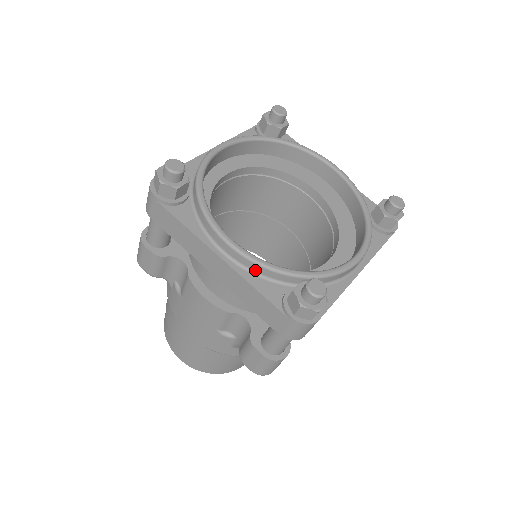
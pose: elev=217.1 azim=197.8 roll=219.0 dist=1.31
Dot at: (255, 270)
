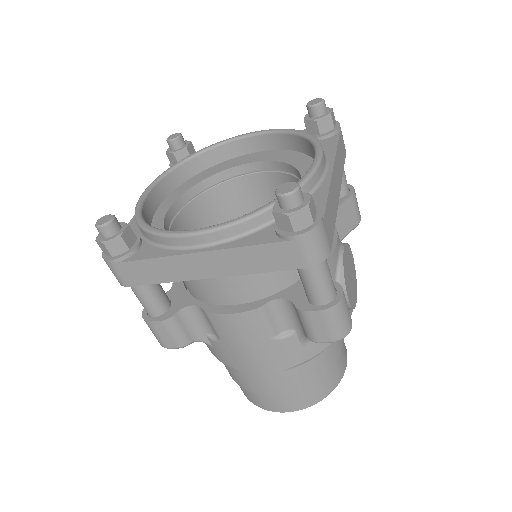
Dot at: (234, 235)
